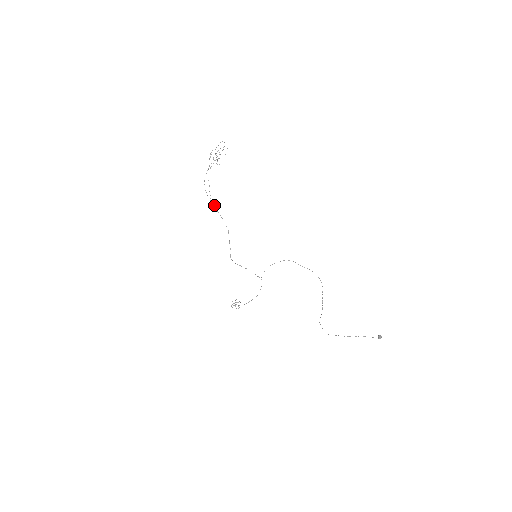
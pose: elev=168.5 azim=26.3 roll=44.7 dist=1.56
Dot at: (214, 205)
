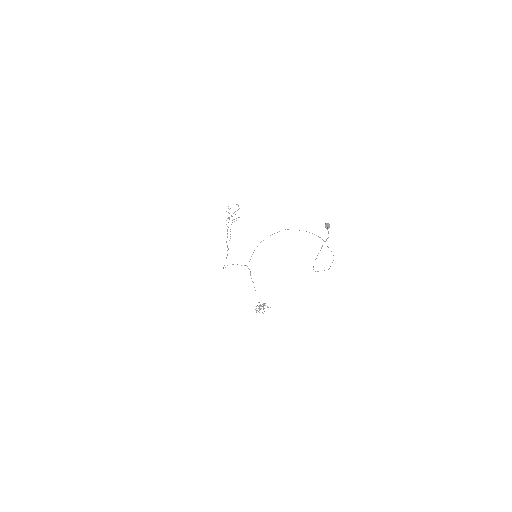
Dot at: occluded
